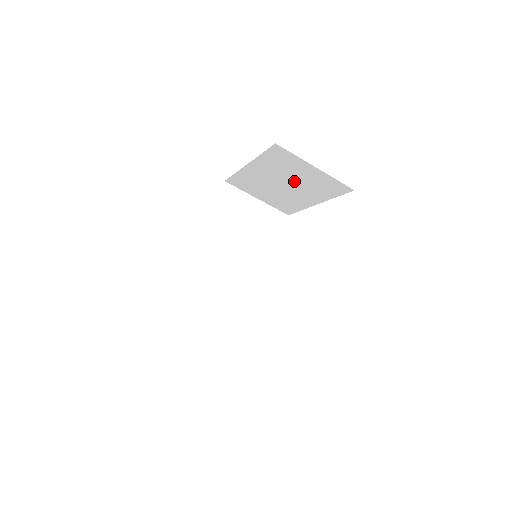
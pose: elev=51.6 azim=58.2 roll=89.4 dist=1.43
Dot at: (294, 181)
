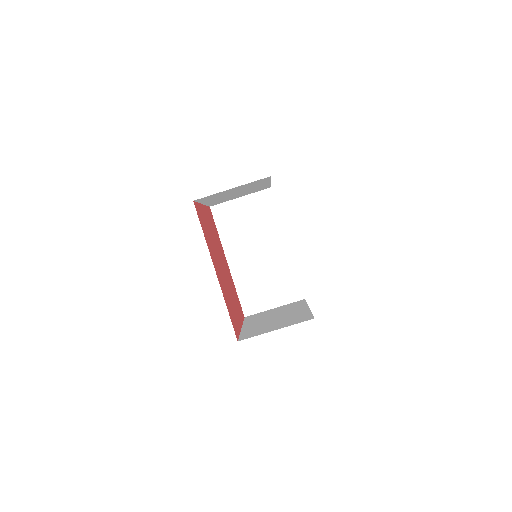
Dot at: (237, 191)
